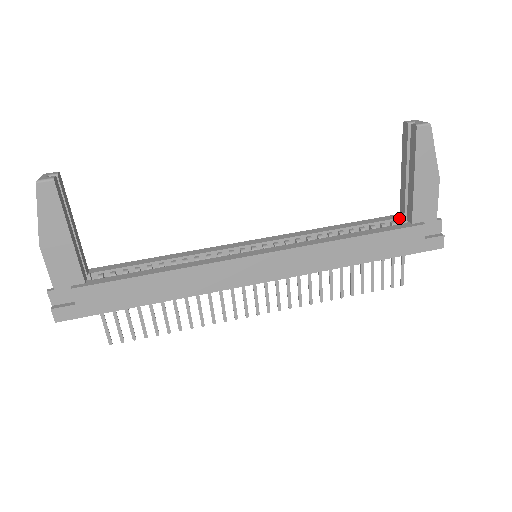
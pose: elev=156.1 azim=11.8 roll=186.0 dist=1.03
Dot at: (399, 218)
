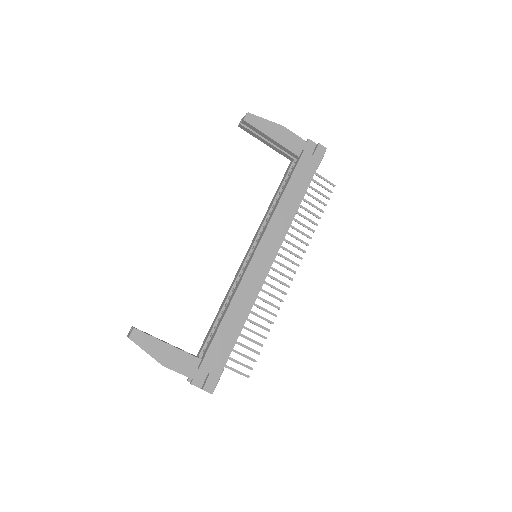
Dot at: (292, 162)
